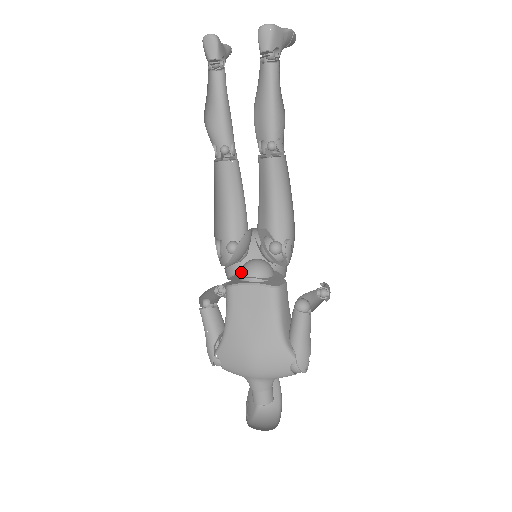
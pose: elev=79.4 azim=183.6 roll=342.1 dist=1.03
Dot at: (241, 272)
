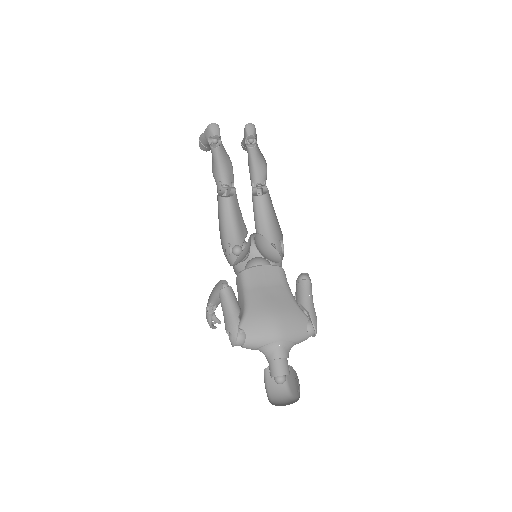
Dot at: (249, 263)
